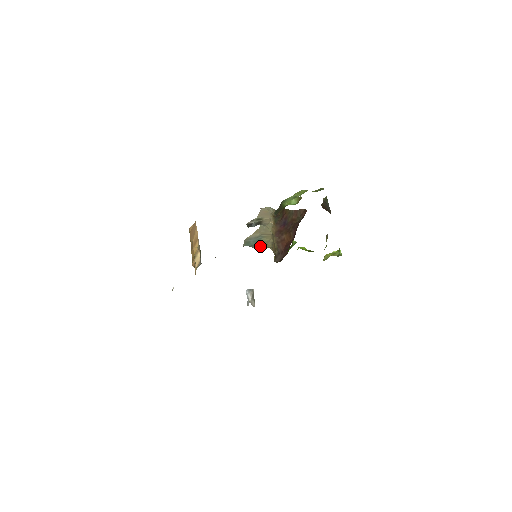
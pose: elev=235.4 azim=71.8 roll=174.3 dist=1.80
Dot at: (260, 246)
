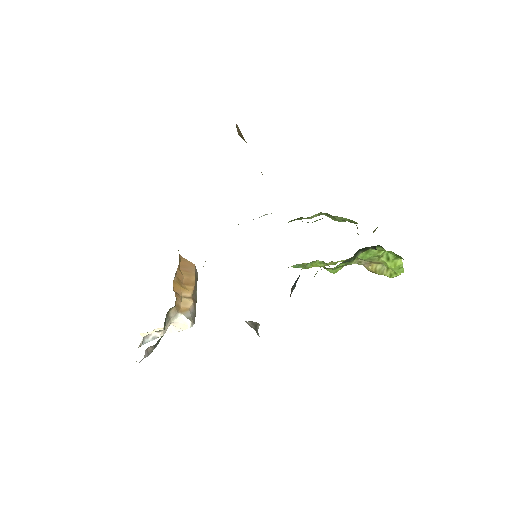
Dot at: occluded
